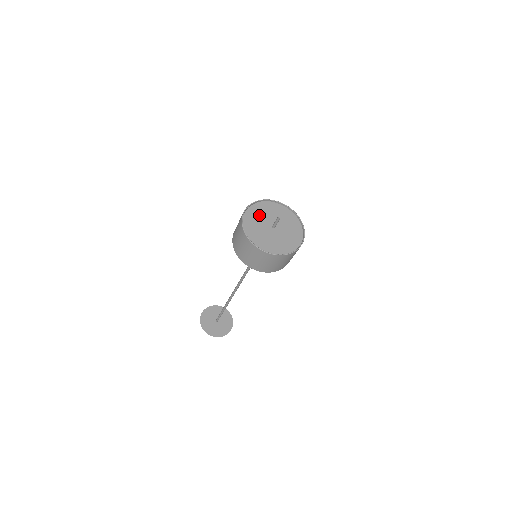
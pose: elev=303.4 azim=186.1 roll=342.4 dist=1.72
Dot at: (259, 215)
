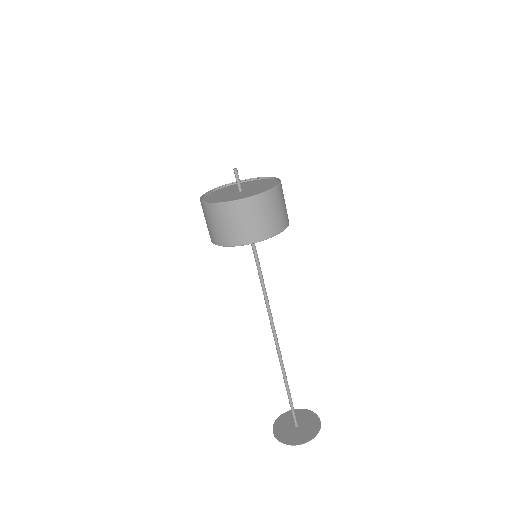
Dot at: (227, 190)
